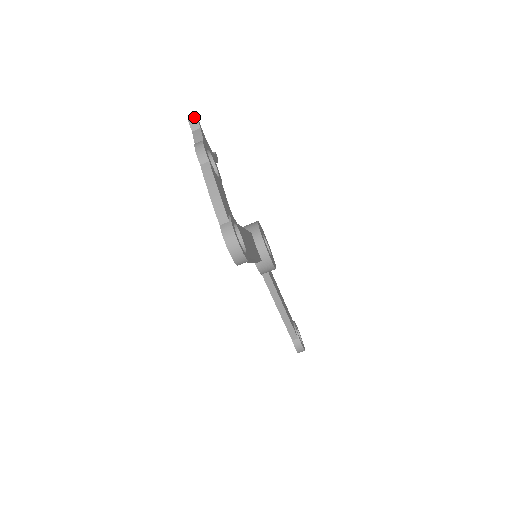
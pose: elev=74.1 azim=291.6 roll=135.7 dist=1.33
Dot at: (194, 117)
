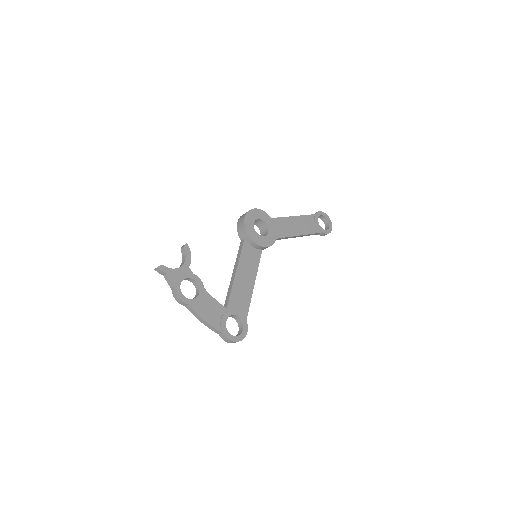
Dot at: (157, 269)
